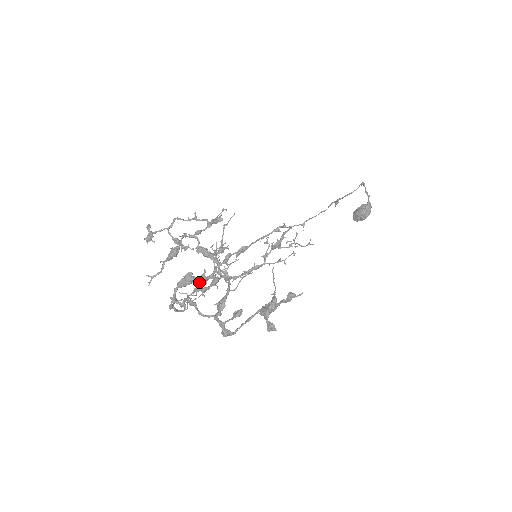
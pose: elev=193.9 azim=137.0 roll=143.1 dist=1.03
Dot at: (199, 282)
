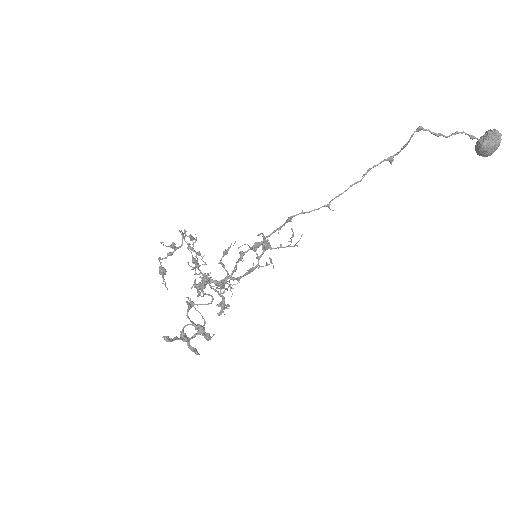
Dot at: (196, 288)
